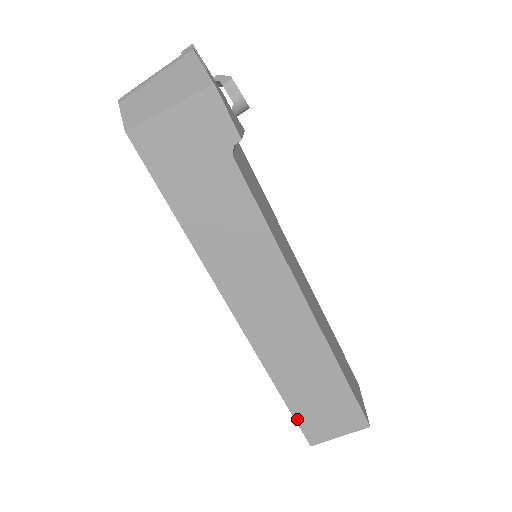
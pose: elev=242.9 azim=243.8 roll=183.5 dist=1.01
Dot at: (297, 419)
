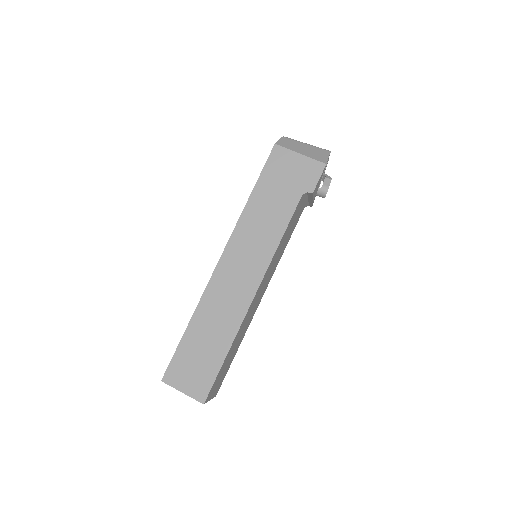
Dot at: (176, 354)
